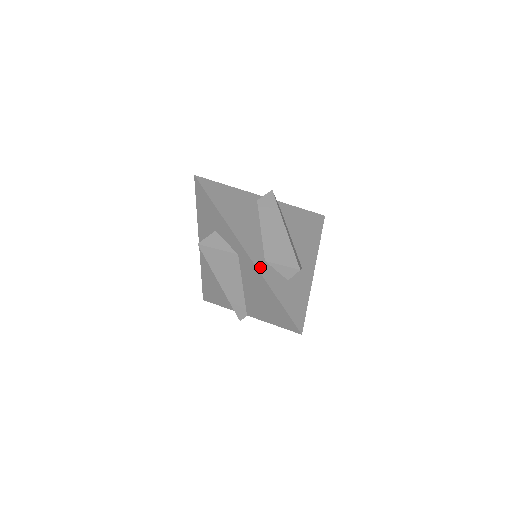
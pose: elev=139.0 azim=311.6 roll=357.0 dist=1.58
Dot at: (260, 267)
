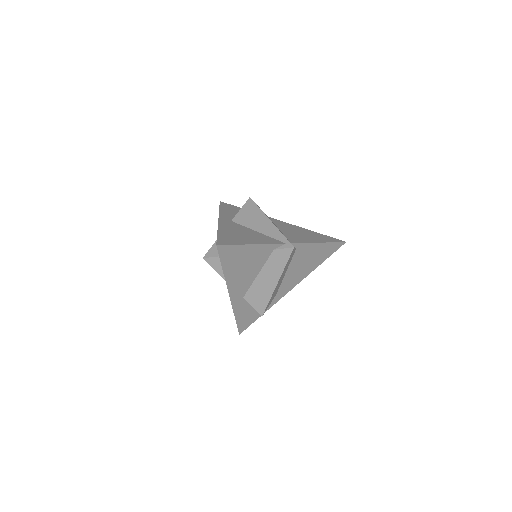
Dot at: (235, 303)
